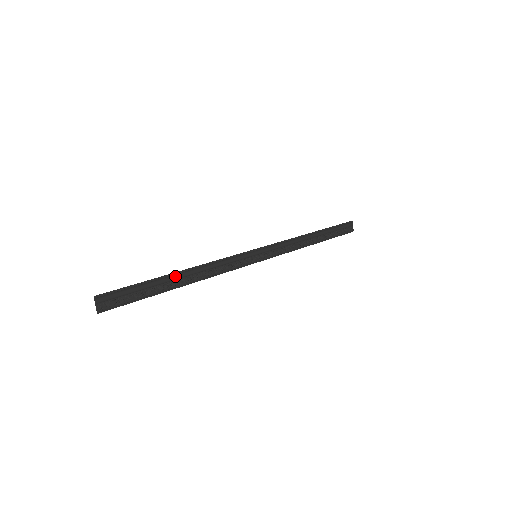
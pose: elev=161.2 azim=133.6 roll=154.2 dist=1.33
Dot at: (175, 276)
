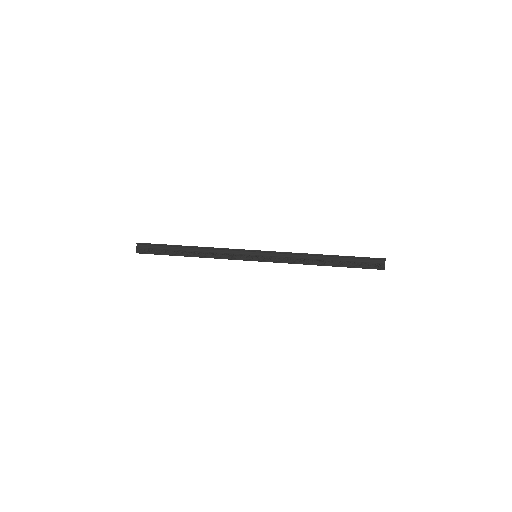
Dot at: (187, 248)
